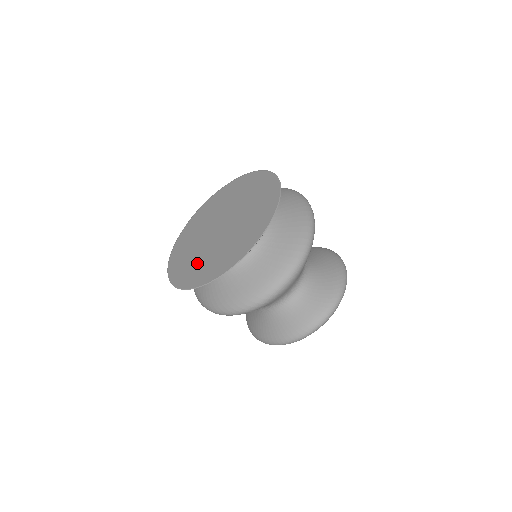
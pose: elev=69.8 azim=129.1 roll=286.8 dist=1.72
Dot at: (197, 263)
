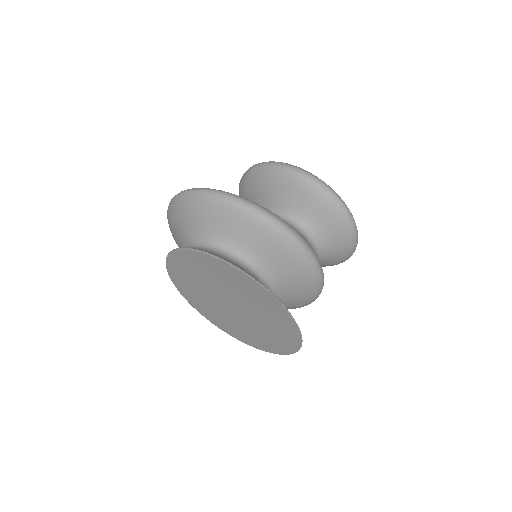
Dot at: (250, 335)
